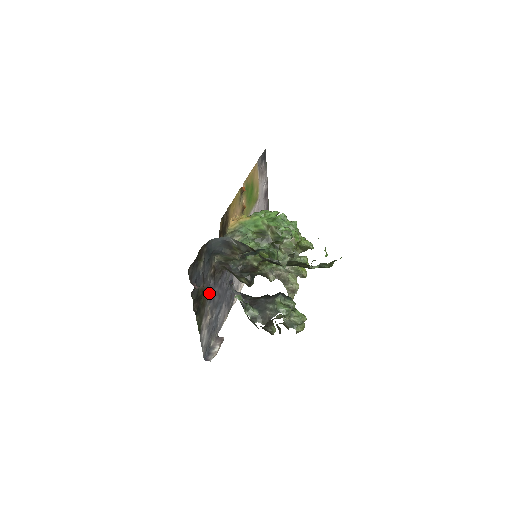
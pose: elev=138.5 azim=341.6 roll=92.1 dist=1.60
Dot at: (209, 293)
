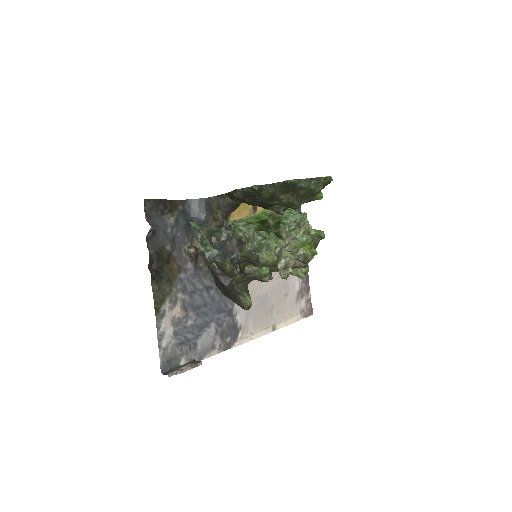
Dot at: (183, 276)
